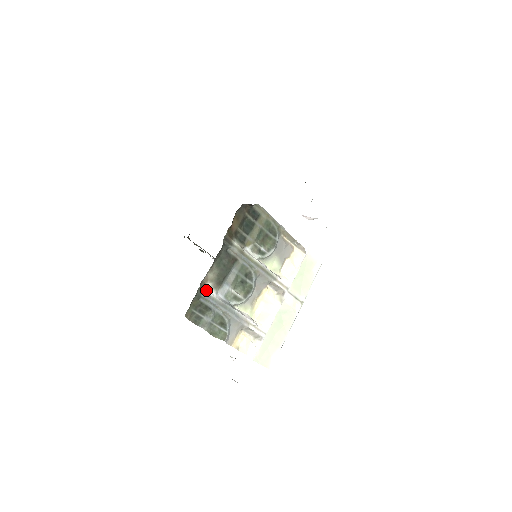
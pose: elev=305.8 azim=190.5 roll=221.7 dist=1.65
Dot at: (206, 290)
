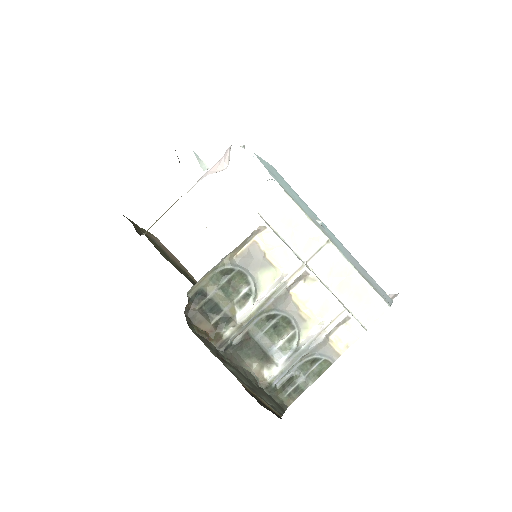
Dot at: (269, 380)
